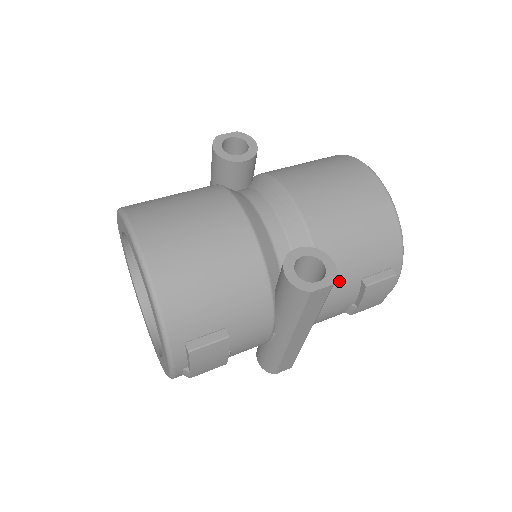
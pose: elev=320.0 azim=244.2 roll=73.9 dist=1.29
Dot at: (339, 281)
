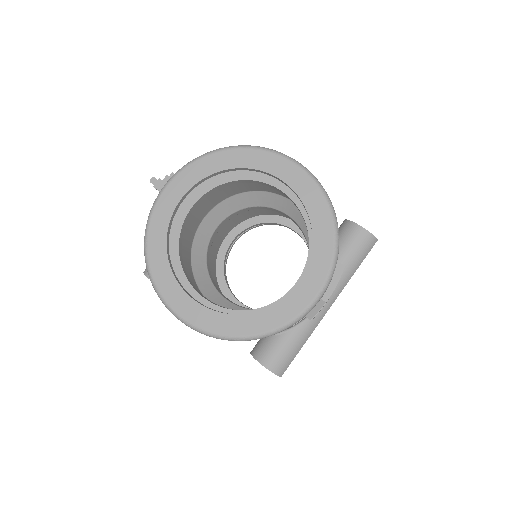
Dot at: occluded
